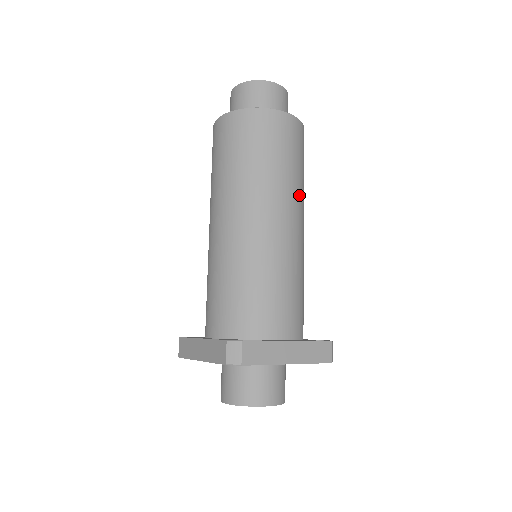
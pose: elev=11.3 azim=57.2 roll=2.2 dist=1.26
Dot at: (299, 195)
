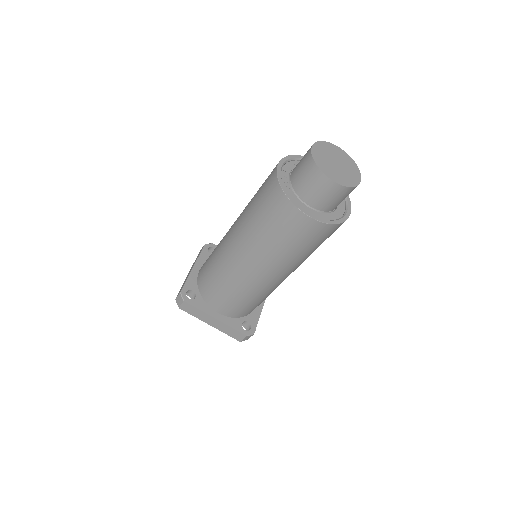
Dot at: occluded
